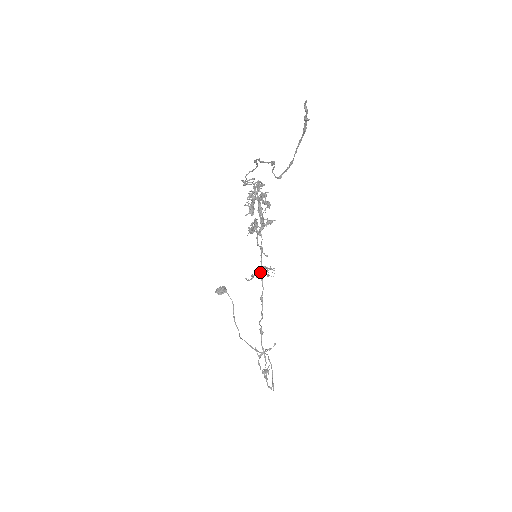
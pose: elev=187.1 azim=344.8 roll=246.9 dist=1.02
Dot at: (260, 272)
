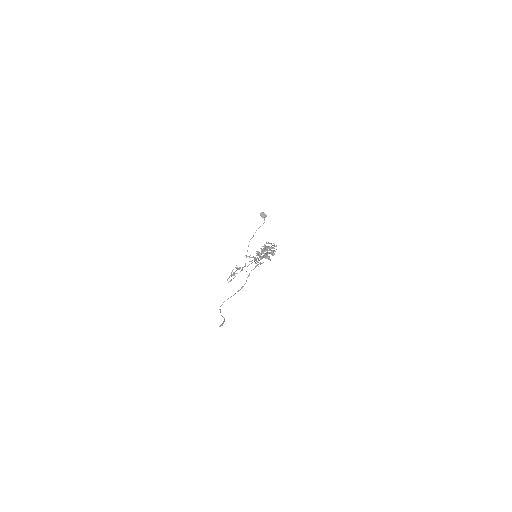
Dot at: (254, 259)
